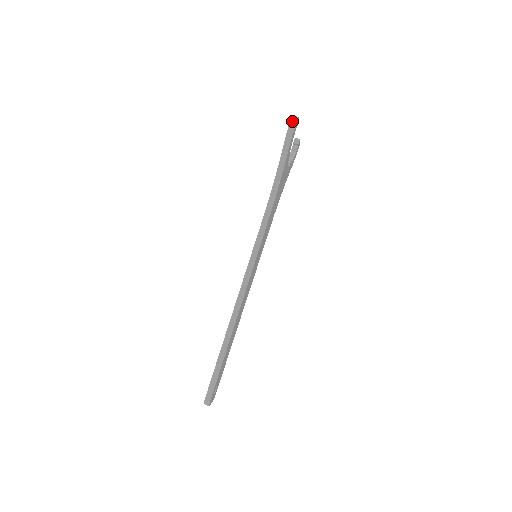
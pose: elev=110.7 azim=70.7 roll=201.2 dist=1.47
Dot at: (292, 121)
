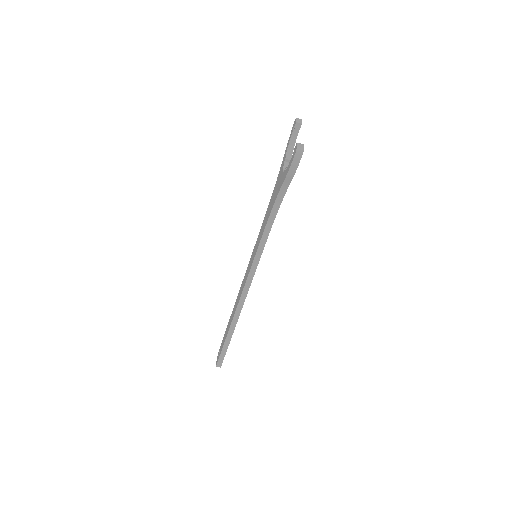
Dot at: (296, 156)
